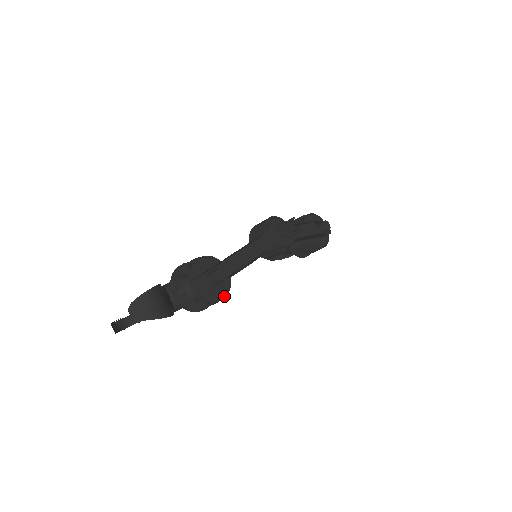
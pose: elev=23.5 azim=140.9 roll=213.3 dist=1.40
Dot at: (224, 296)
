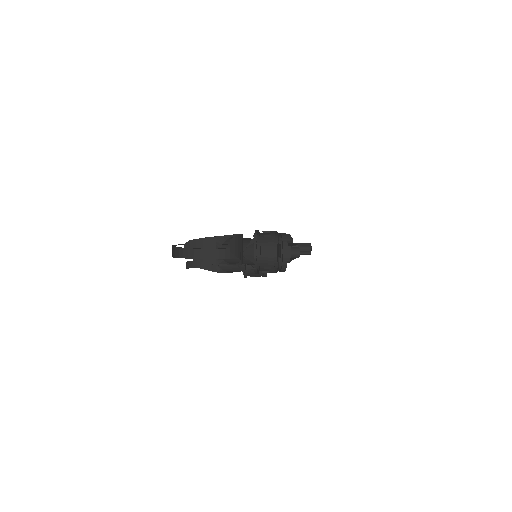
Dot at: occluded
